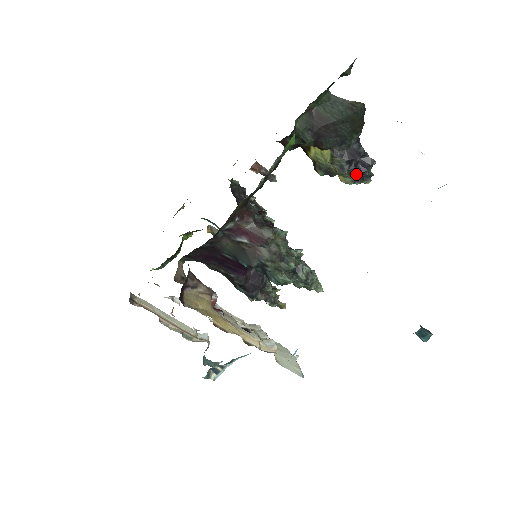
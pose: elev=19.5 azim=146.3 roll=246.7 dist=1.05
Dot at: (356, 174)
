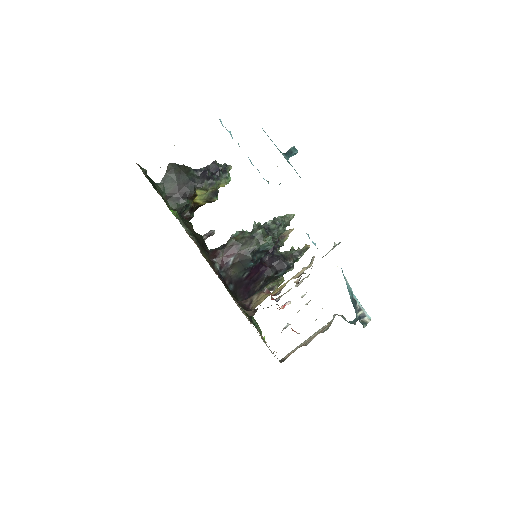
Dot at: (220, 175)
